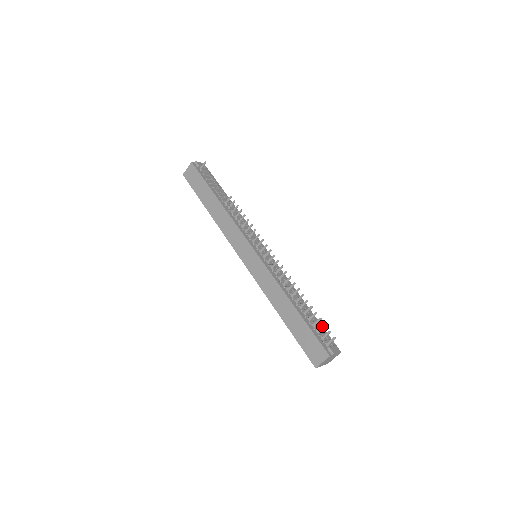
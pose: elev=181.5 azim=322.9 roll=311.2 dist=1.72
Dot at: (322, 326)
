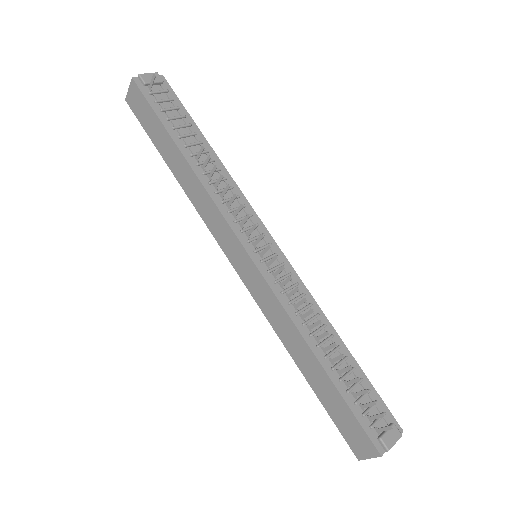
Dot at: (369, 402)
